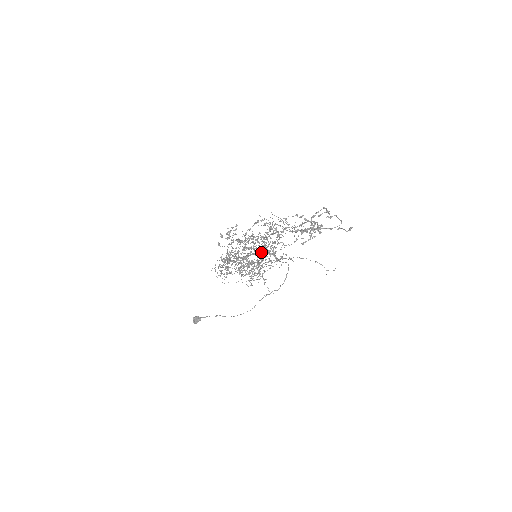
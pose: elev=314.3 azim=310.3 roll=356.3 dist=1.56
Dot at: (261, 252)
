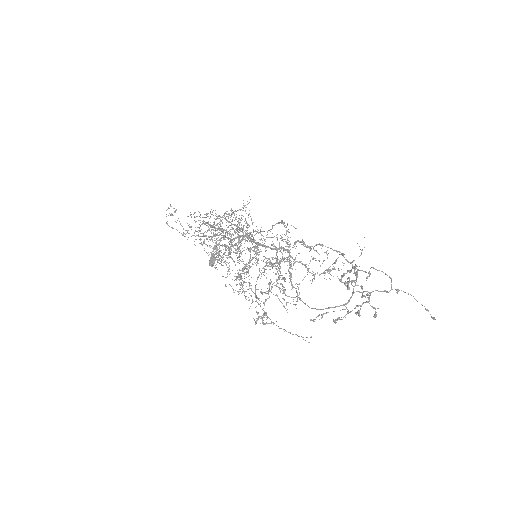
Dot at: occluded
